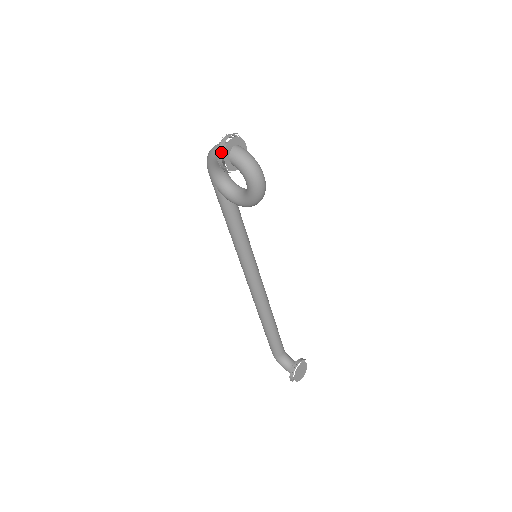
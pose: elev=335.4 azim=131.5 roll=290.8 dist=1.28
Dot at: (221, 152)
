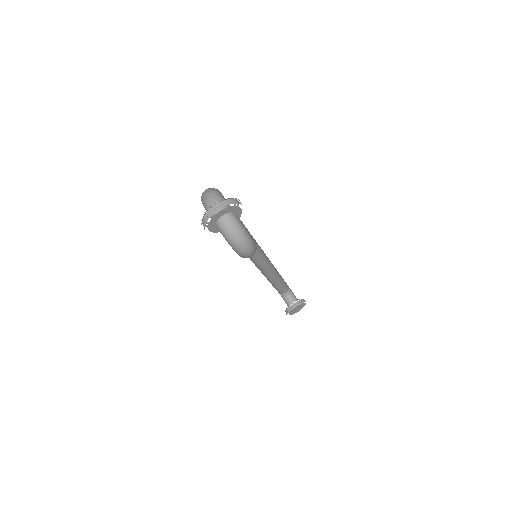
Dot at: (204, 225)
